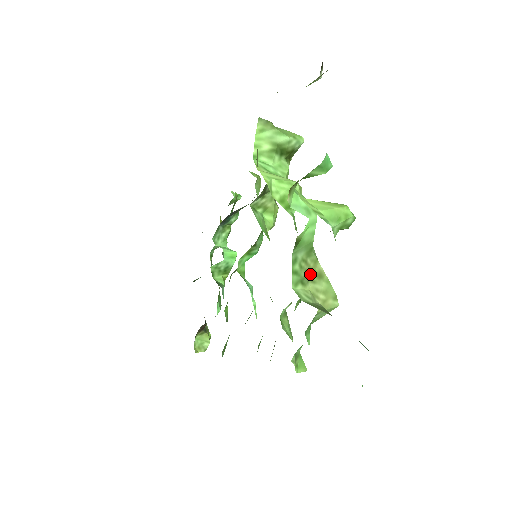
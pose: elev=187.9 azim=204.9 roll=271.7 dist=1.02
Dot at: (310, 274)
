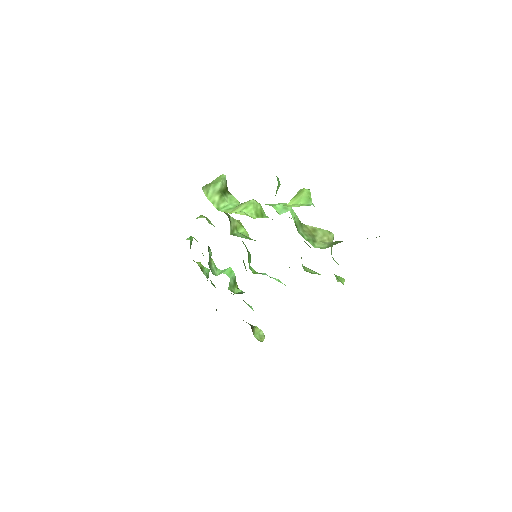
Dot at: (311, 234)
